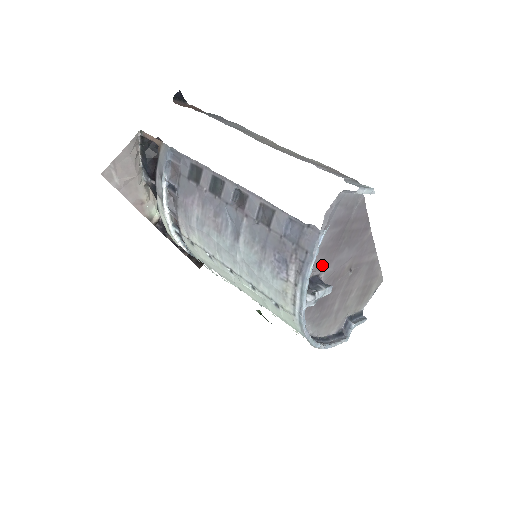
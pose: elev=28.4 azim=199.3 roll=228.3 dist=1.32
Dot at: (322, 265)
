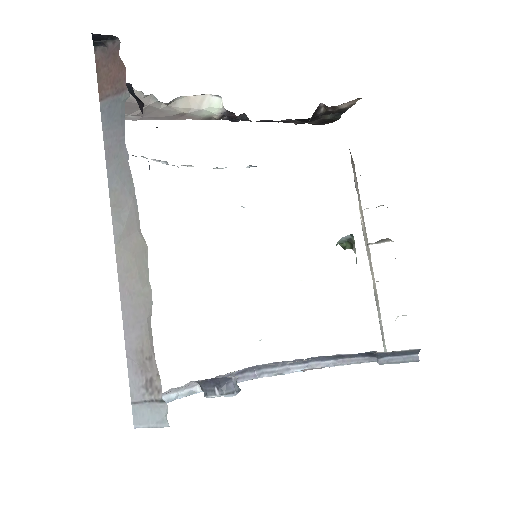
Dot at: occluded
